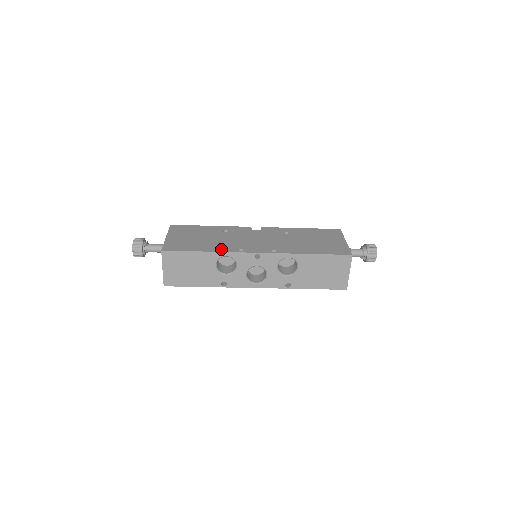
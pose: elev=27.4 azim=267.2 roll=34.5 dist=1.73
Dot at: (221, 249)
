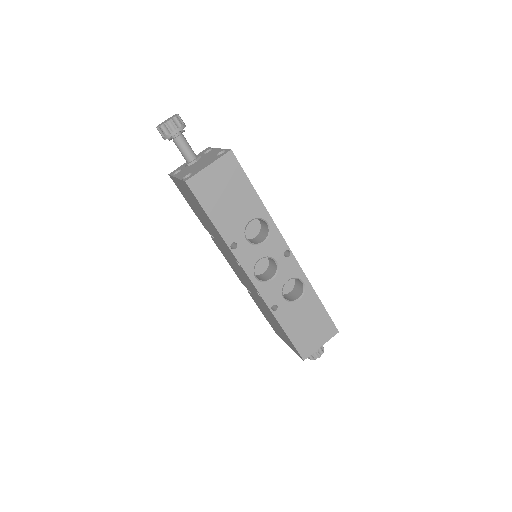
Dot at: occluded
